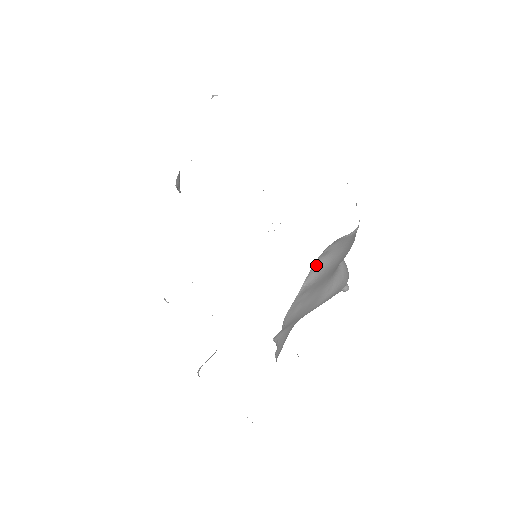
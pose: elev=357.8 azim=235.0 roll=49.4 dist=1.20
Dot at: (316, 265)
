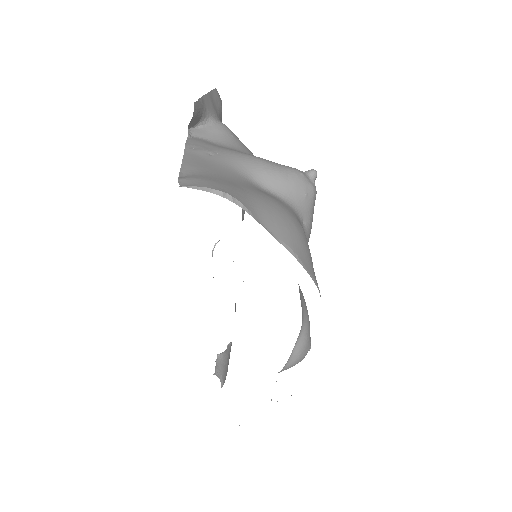
Dot at: occluded
